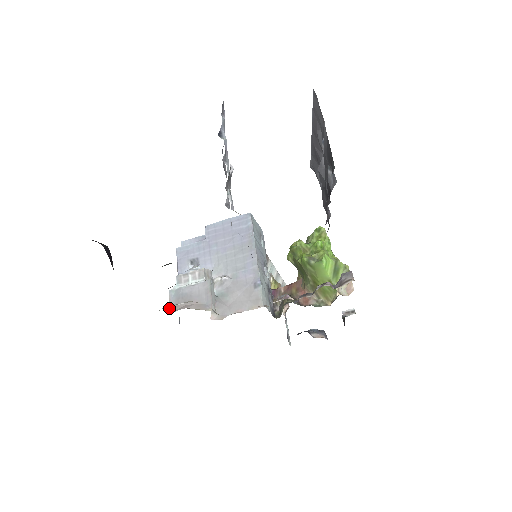
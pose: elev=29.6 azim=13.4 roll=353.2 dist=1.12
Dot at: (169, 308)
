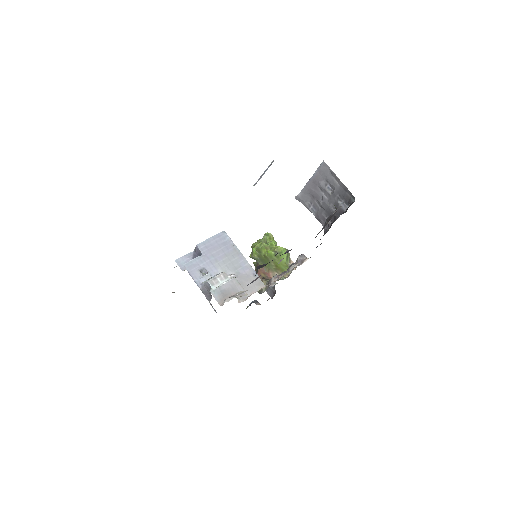
Dot at: occluded
